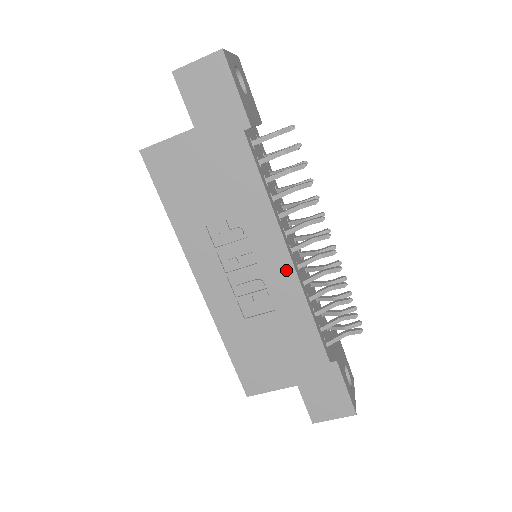
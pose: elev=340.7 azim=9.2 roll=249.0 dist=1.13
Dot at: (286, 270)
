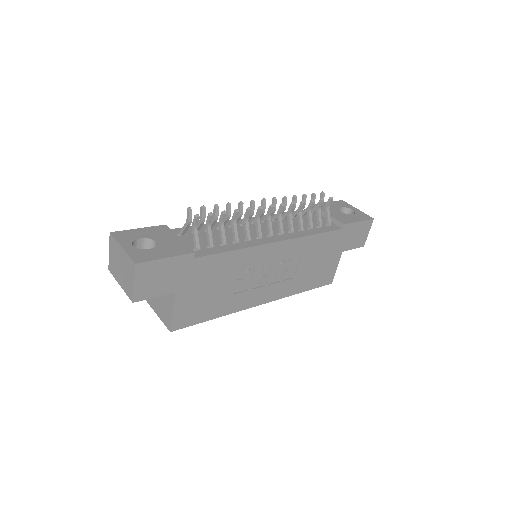
Dot at: (284, 246)
